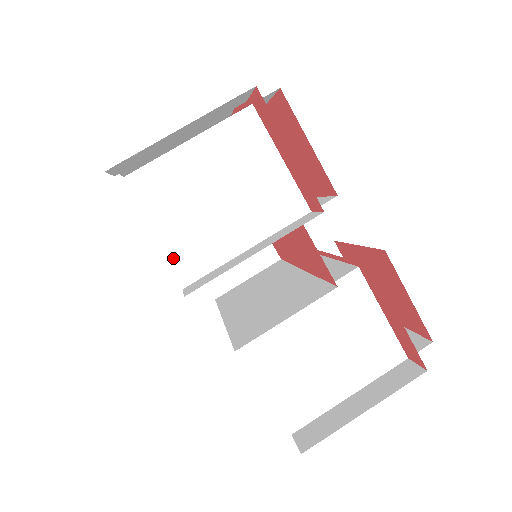
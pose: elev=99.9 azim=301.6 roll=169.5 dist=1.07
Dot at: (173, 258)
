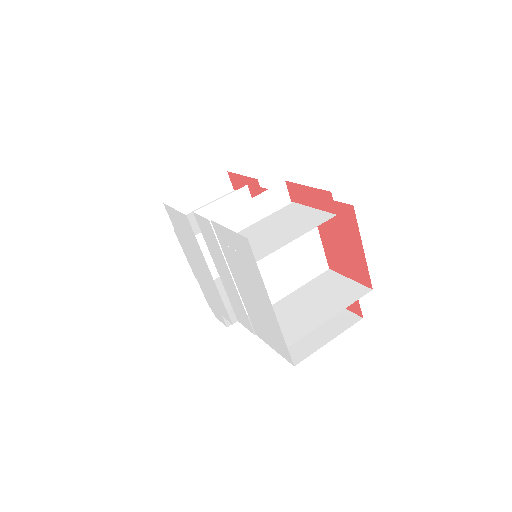
Dot at: occluded
